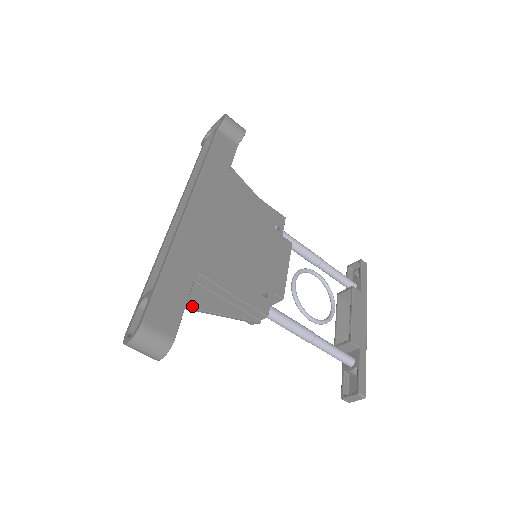
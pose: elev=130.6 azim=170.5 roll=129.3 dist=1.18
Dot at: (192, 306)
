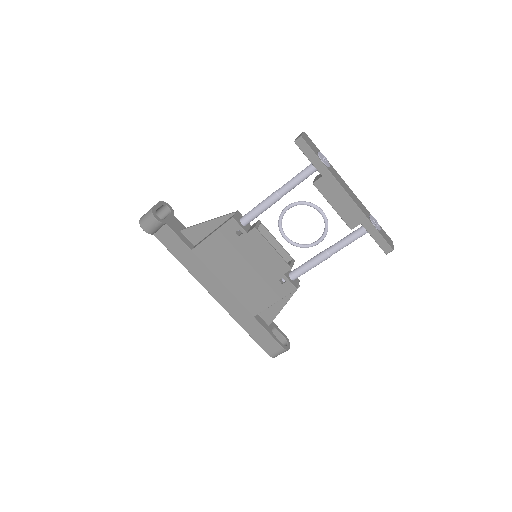
Dot at: (272, 320)
